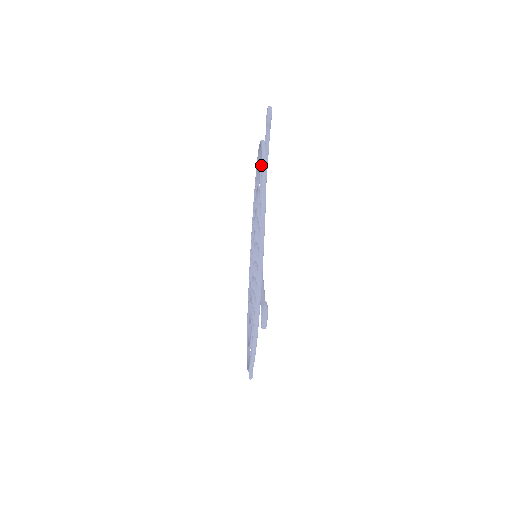
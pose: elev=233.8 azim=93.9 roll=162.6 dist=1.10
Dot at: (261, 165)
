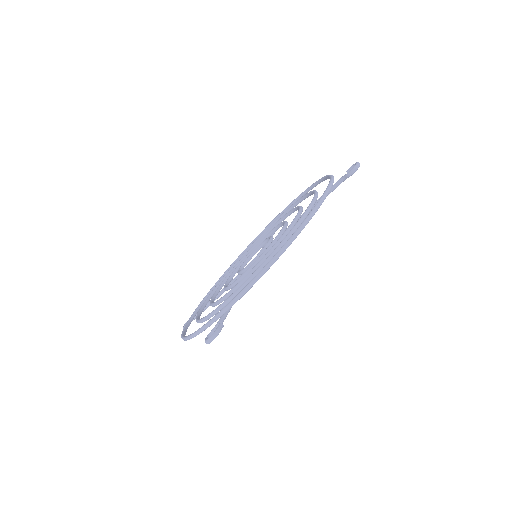
Dot at: (306, 189)
